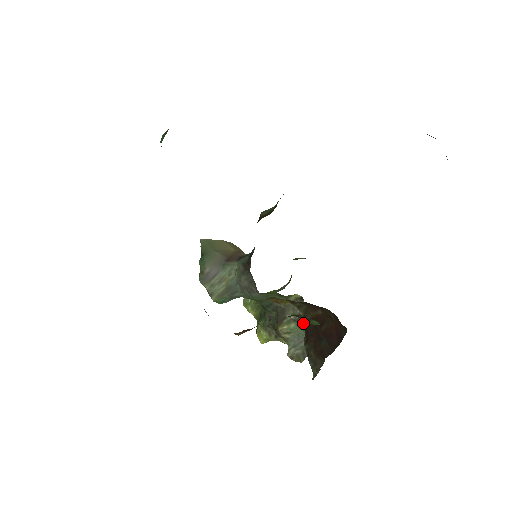
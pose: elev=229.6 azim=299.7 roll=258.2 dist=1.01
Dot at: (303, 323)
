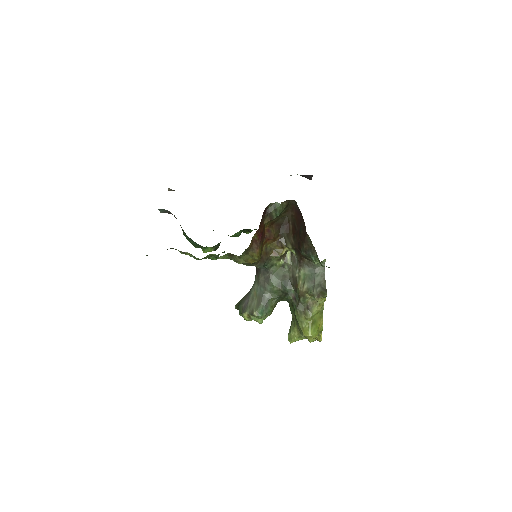
Dot at: (300, 258)
